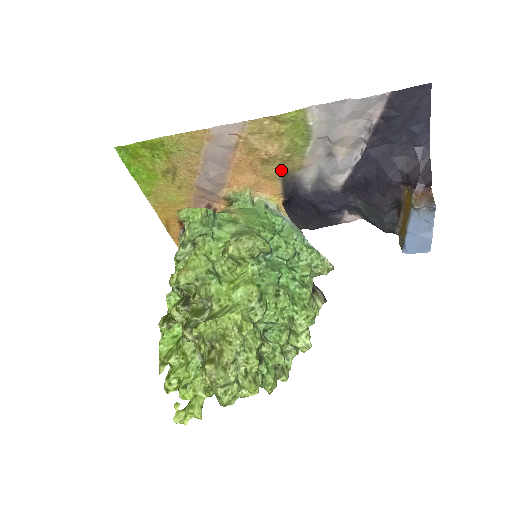
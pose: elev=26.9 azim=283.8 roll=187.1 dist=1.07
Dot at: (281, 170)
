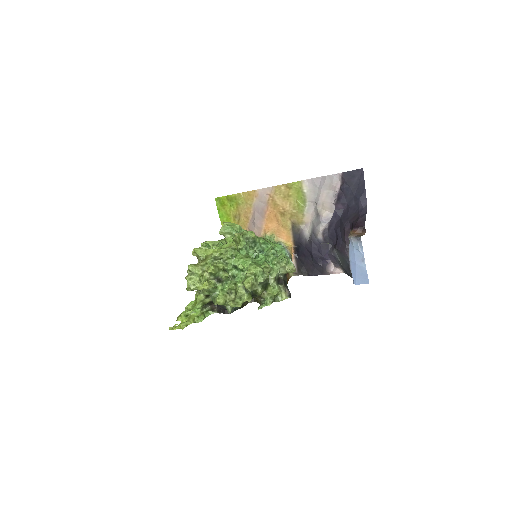
Dot at: (292, 222)
